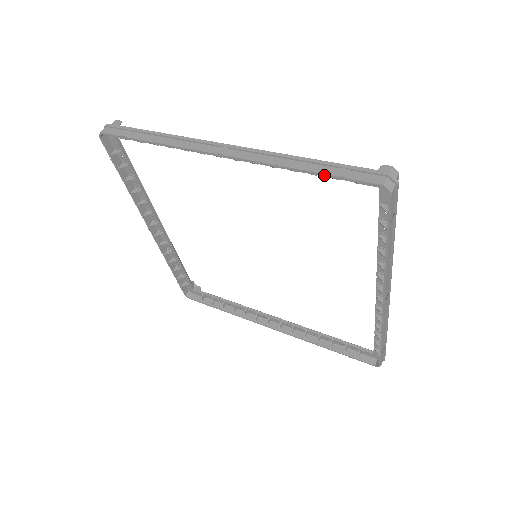
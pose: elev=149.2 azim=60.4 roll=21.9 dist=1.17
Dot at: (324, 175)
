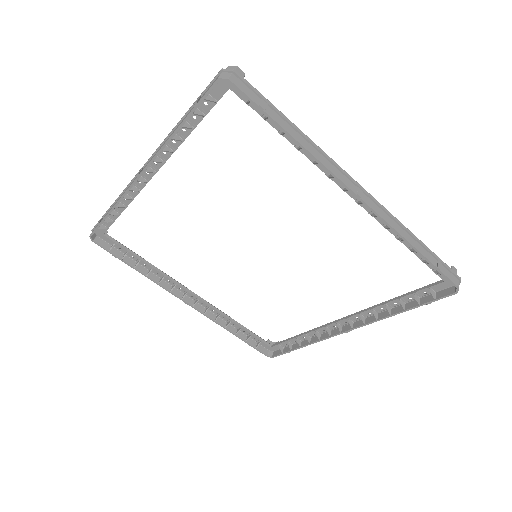
Dot at: (188, 117)
